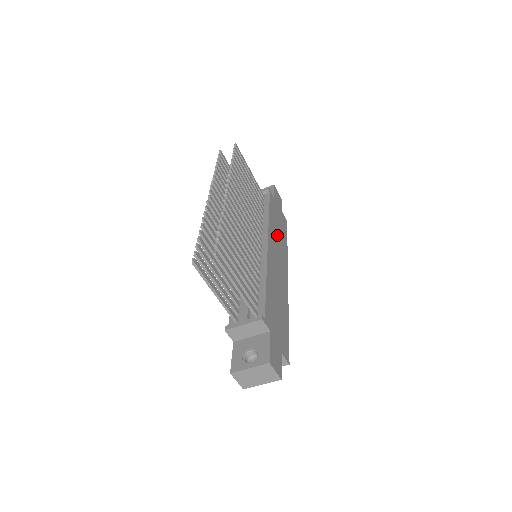
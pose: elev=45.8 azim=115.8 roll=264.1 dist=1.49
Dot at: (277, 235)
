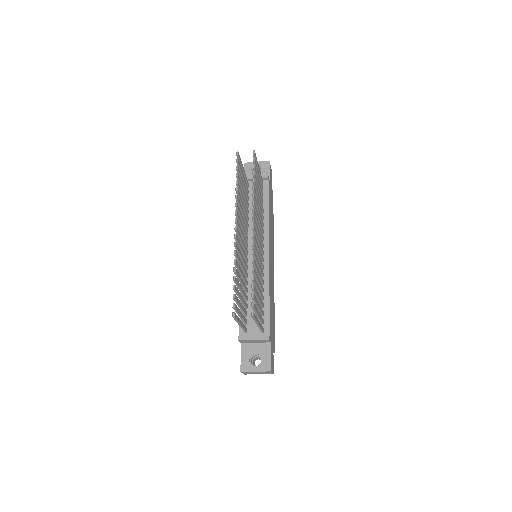
Dot at: (271, 227)
